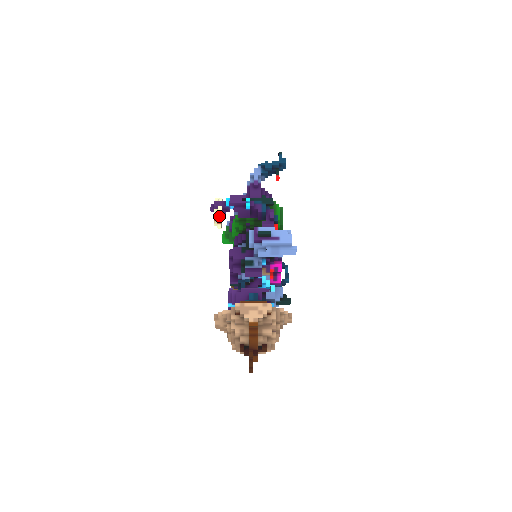
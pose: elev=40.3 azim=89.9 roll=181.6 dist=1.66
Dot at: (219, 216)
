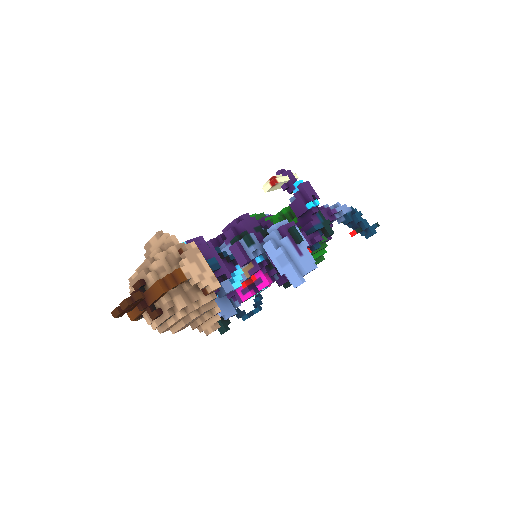
Dot at: (279, 180)
